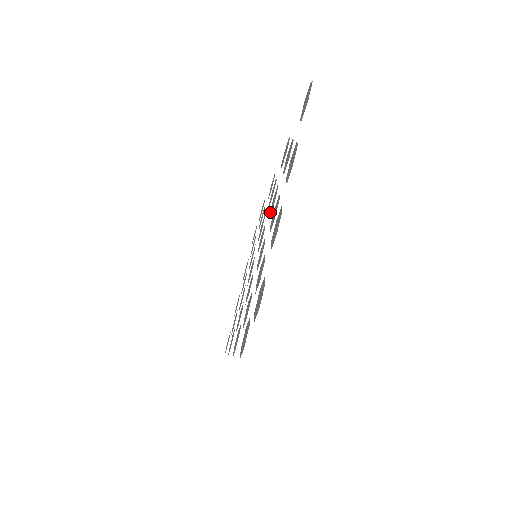
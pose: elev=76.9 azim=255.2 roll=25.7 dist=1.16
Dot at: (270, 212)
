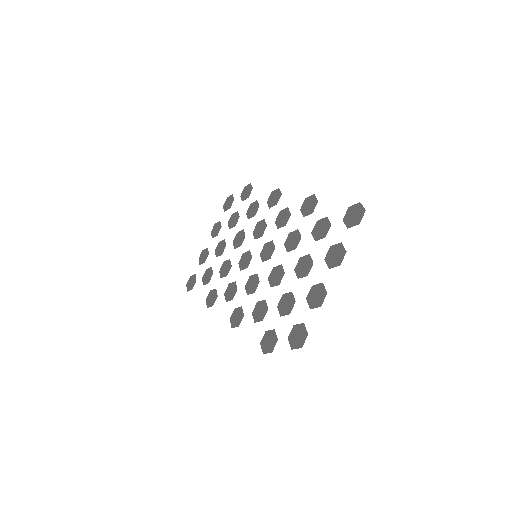
Dot at: (287, 245)
